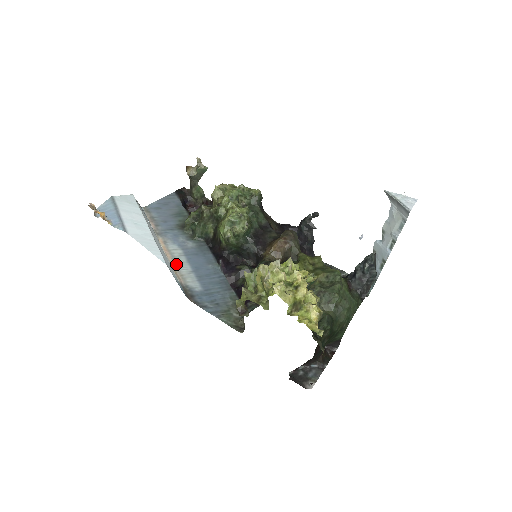
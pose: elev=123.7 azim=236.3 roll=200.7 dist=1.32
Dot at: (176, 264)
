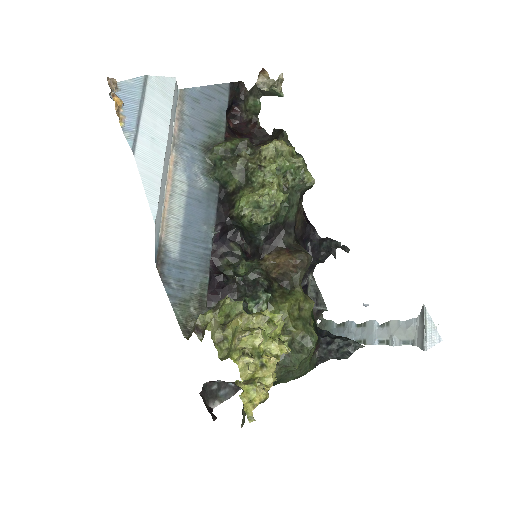
Dot at: (170, 205)
